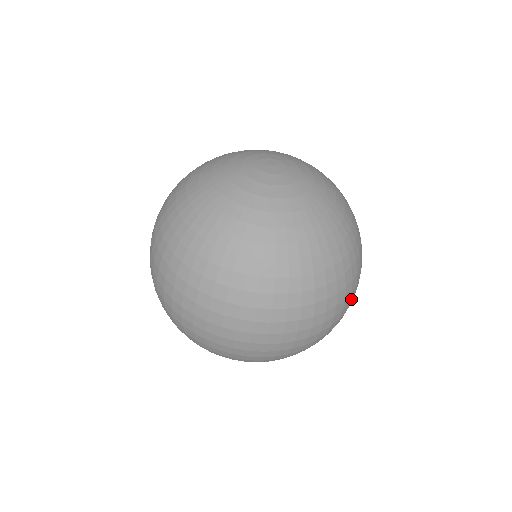
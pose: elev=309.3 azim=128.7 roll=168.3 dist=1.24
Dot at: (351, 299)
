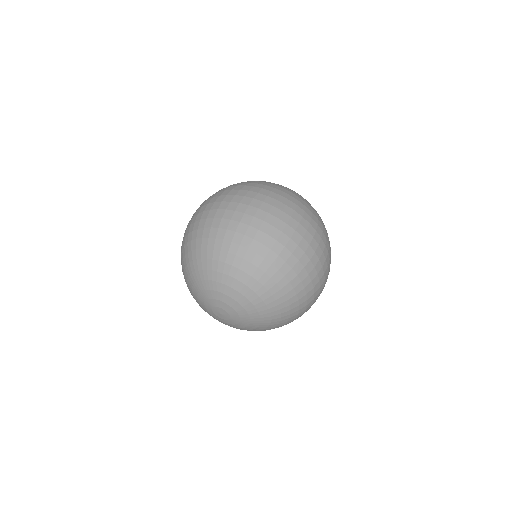
Dot at: occluded
